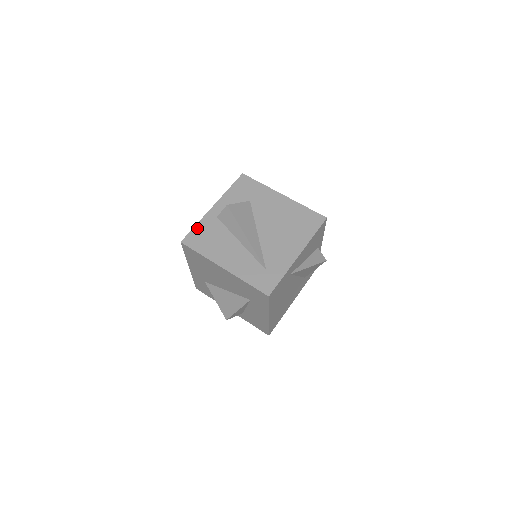
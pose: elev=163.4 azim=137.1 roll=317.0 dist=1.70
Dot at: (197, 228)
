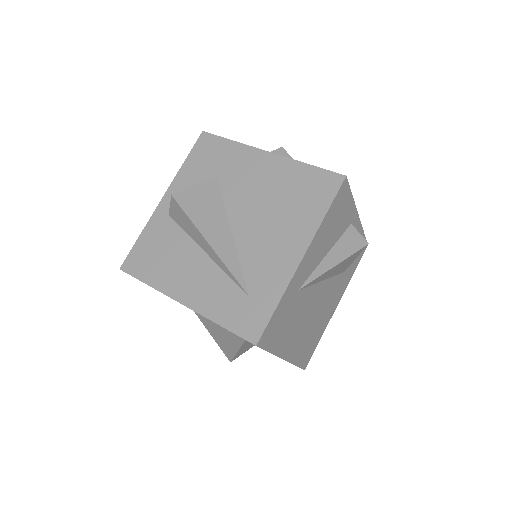
Dot at: (141, 240)
